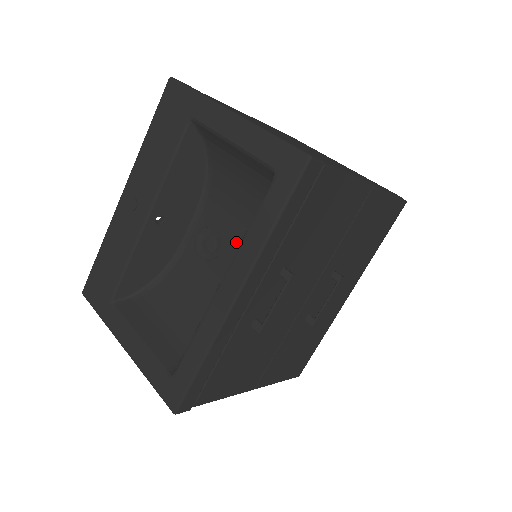
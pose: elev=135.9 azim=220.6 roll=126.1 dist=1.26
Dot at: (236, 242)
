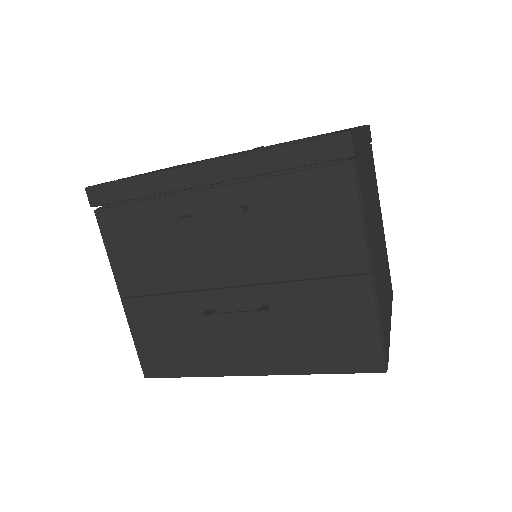
Dot at: occluded
